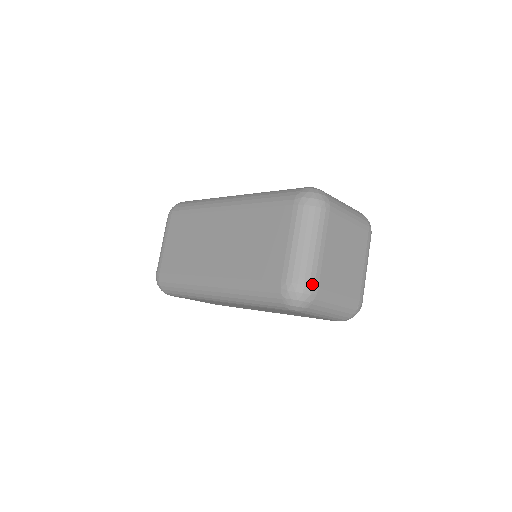
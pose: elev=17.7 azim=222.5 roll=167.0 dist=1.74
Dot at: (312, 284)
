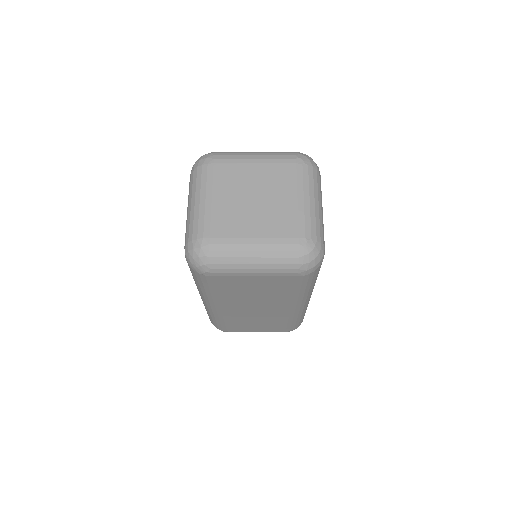
Dot at: (200, 236)
